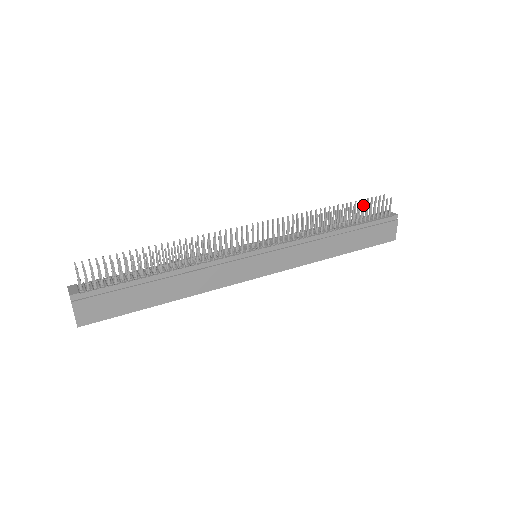
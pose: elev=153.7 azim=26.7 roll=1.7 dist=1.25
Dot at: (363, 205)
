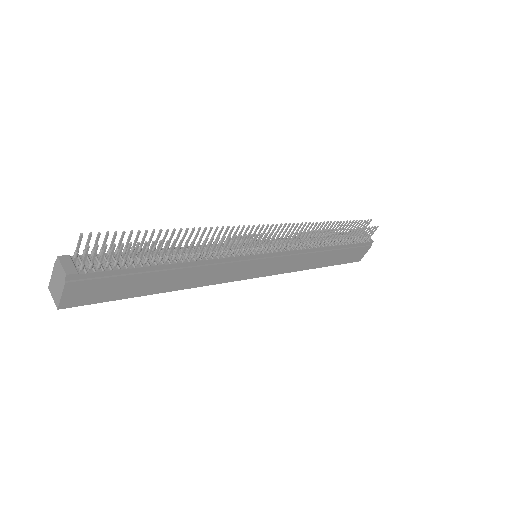
Dot at: (353, 225)
